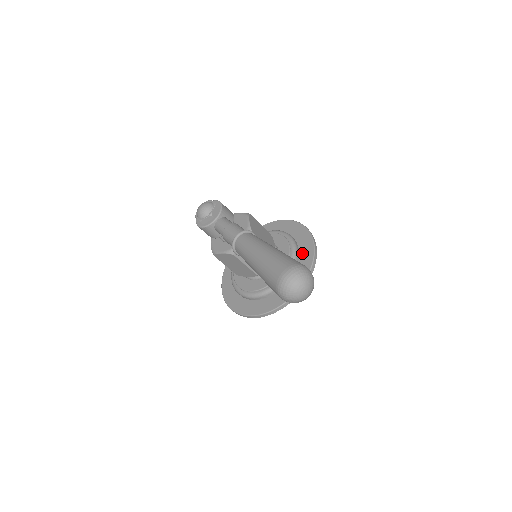
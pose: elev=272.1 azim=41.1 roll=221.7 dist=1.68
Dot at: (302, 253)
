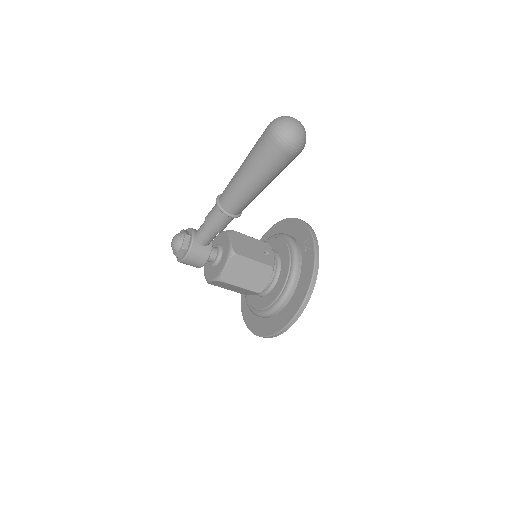
Dot at: (288, 231)
